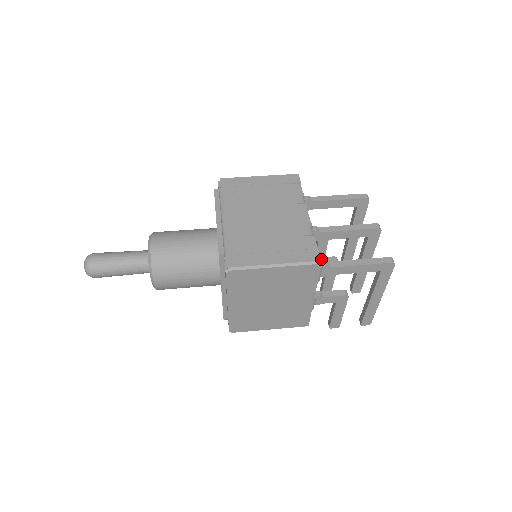
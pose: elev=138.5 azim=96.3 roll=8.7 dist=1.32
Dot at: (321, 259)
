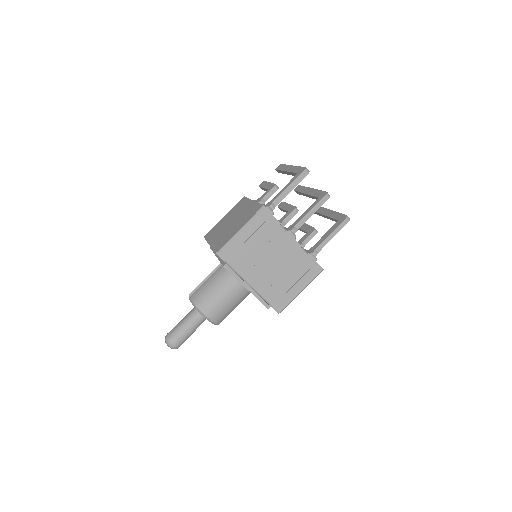
Dot at: (288, 218)
